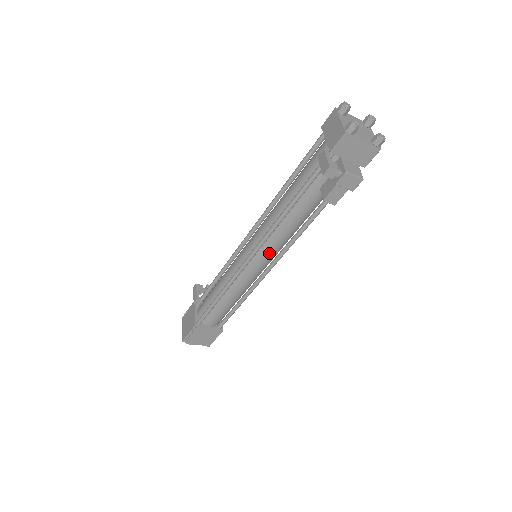
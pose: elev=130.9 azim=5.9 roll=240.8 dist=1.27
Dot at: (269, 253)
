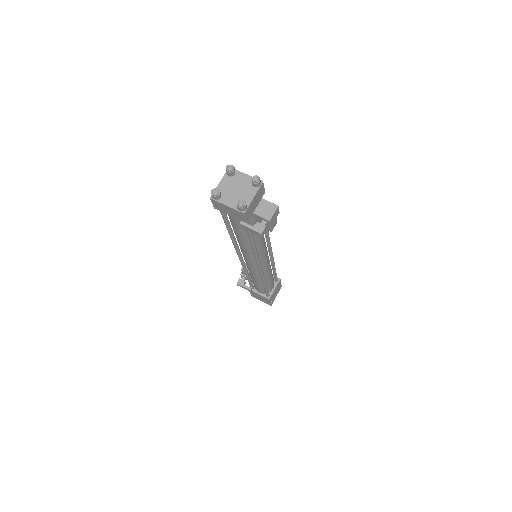
Dot at: (265, 254)
